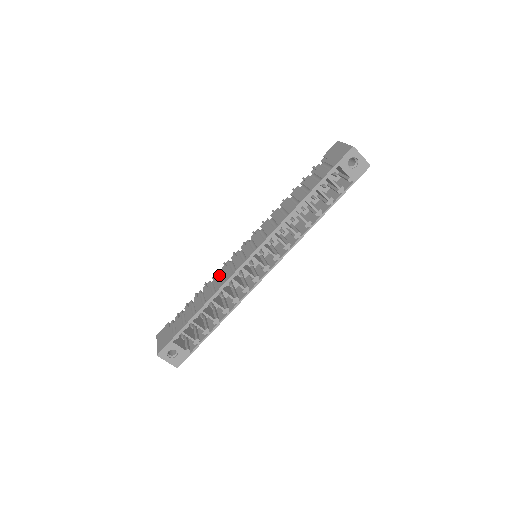
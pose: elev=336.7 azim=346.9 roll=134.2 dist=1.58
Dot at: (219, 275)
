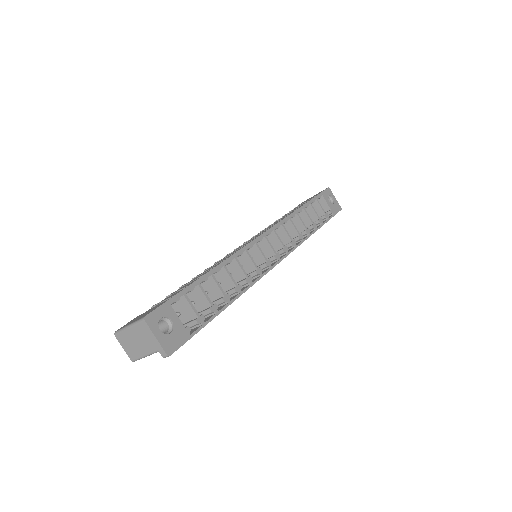
Dot at: occluded
